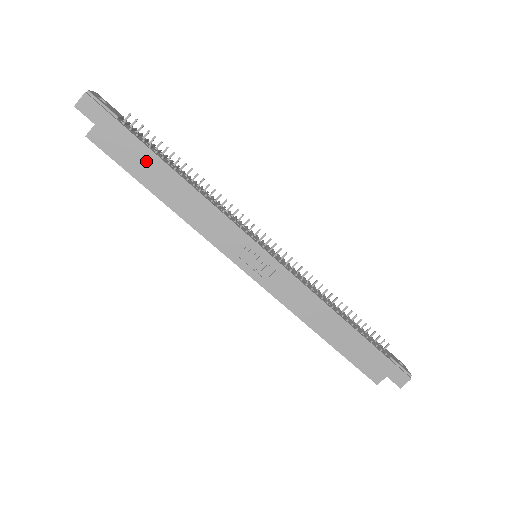
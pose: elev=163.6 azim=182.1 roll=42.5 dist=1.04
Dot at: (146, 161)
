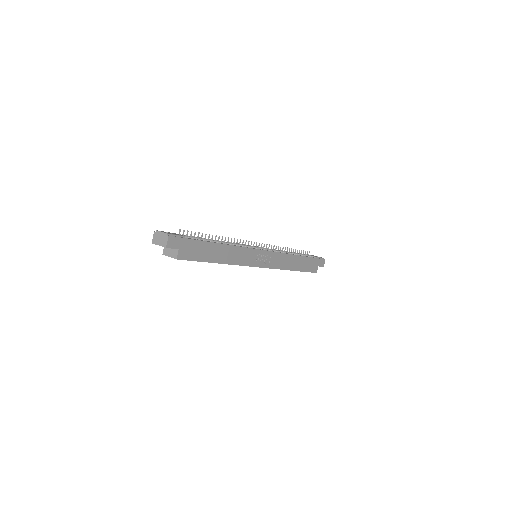
Dot at: (207, 249)
